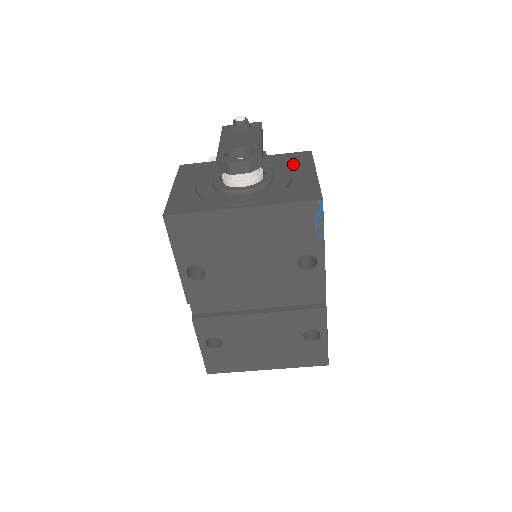
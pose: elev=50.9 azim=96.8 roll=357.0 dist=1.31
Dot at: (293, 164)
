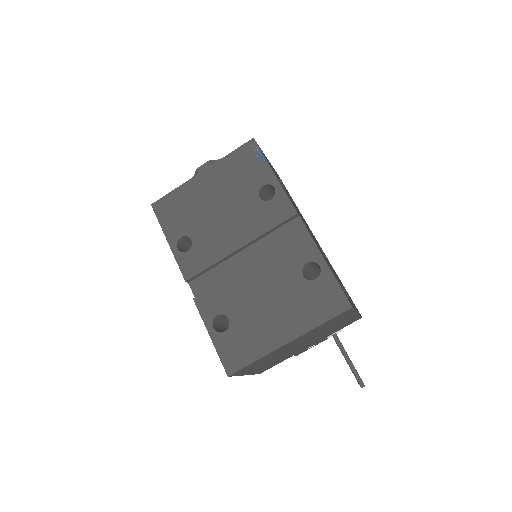
Dot at: occluded
